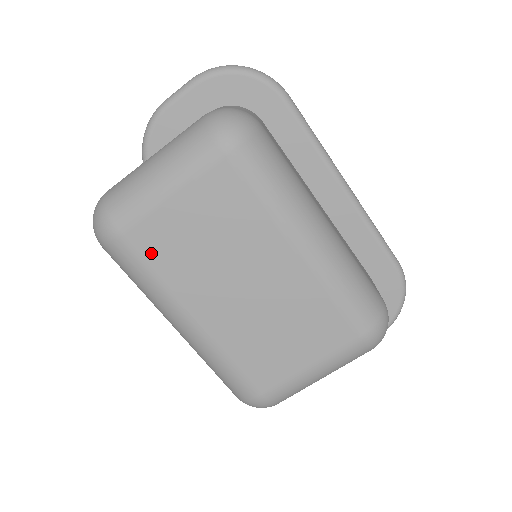
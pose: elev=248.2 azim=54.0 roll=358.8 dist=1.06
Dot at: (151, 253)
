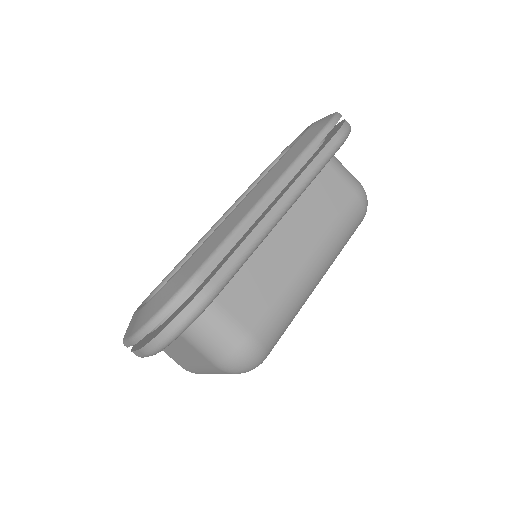
Dot at: occluded
